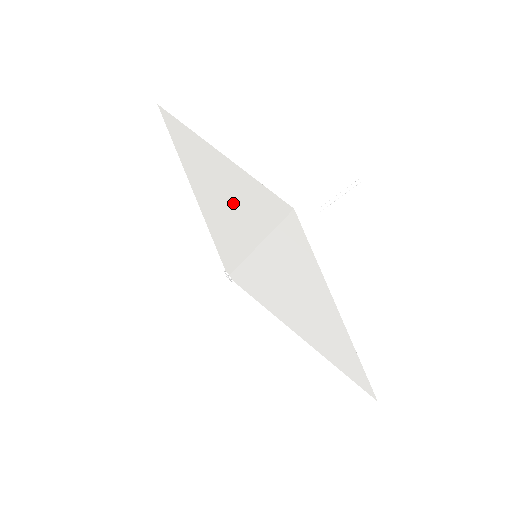
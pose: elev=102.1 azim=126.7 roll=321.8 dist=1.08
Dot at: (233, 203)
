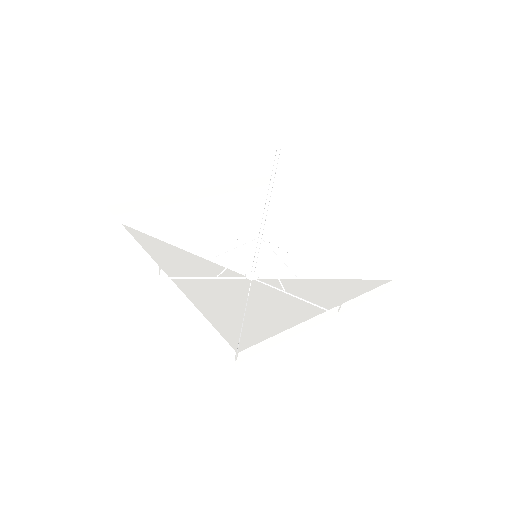
Dot at: (208, 300)
